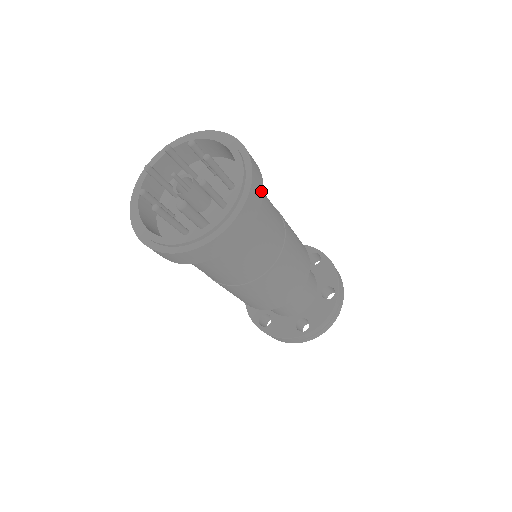
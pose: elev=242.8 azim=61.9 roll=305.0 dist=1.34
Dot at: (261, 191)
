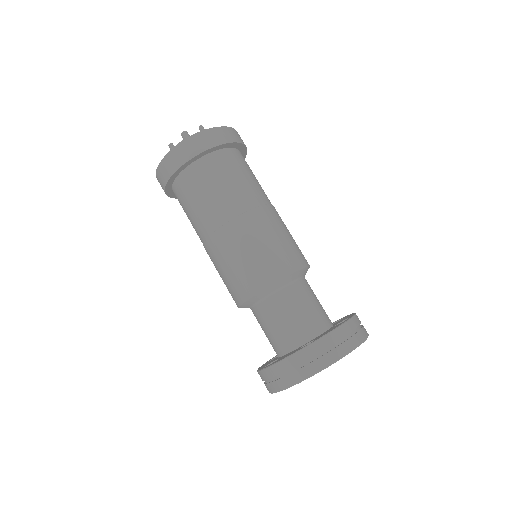
Dot at: (240, 141)
